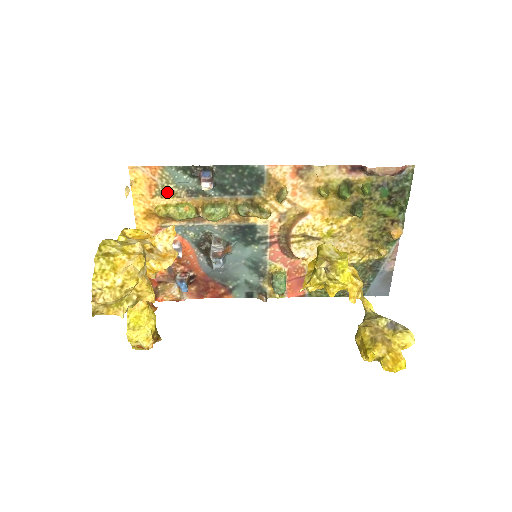
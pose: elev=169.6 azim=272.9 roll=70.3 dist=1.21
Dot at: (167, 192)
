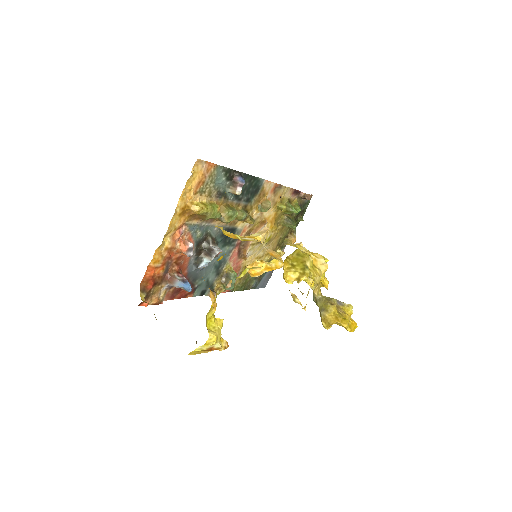
Dot at: (207, 190)
